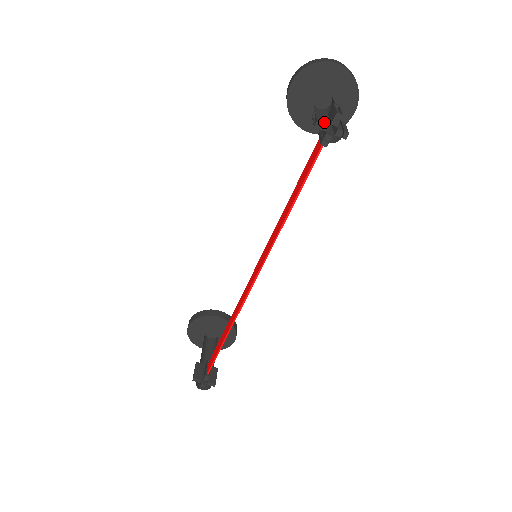
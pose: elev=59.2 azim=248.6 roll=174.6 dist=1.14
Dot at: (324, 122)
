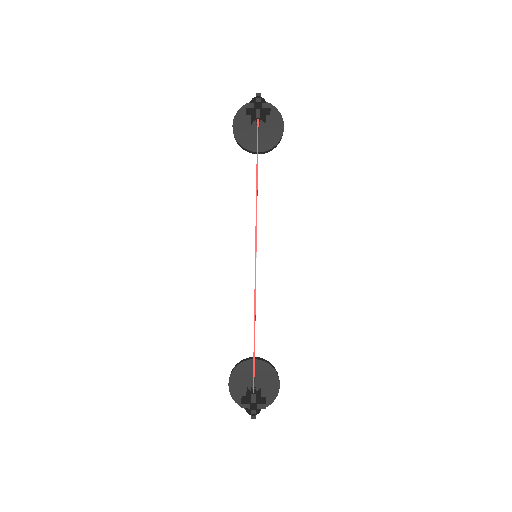
Dot at: (251, 104)
